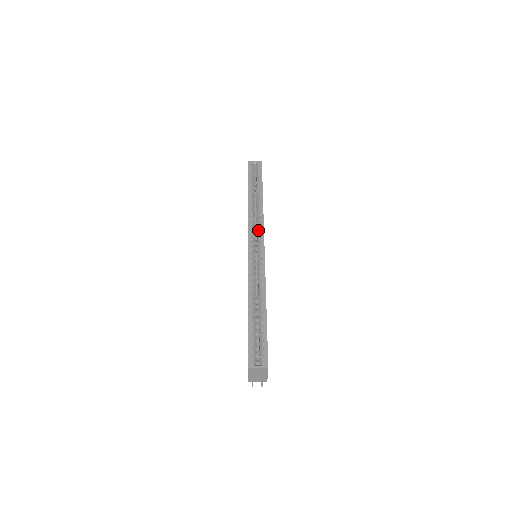
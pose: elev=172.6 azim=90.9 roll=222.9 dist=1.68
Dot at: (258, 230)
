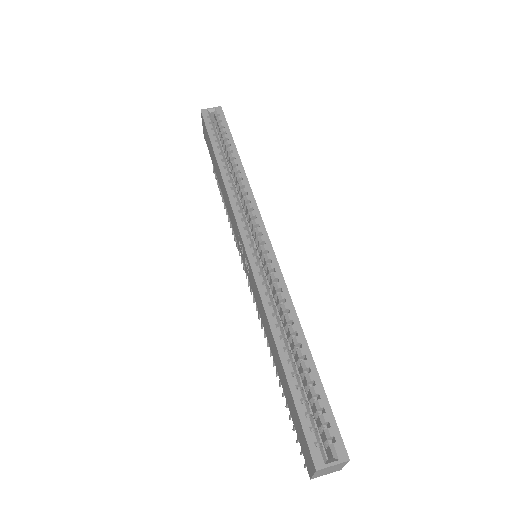
Dot at: (251, 215)
